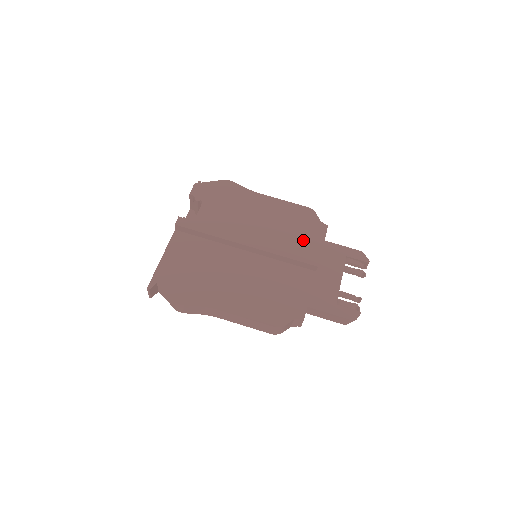
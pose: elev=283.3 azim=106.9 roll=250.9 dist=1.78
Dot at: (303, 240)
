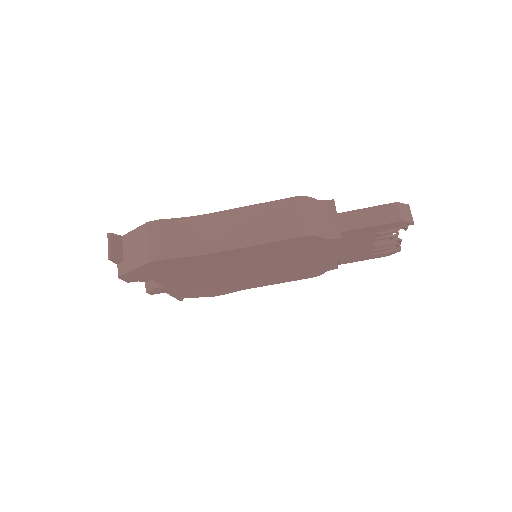
Dot at: (311, 257)
